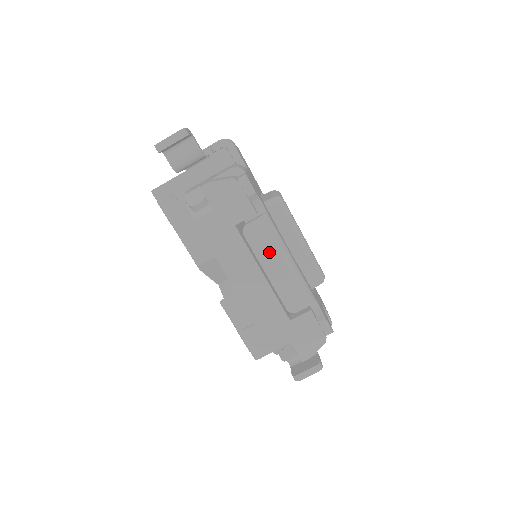
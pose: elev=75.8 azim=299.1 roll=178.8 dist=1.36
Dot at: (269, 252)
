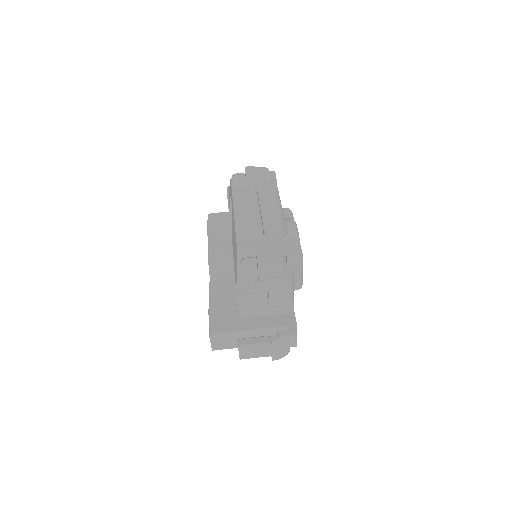
Dot at: (269, 199)
